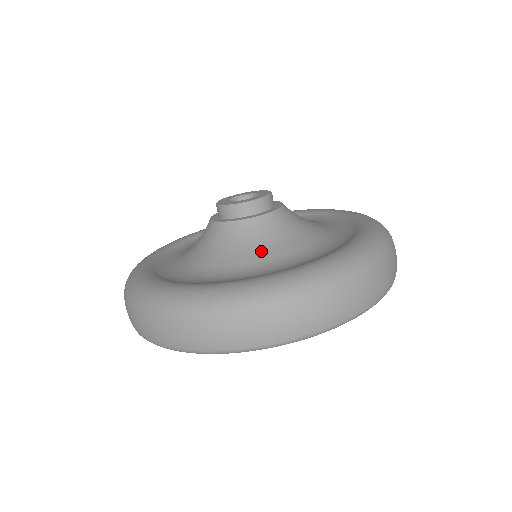
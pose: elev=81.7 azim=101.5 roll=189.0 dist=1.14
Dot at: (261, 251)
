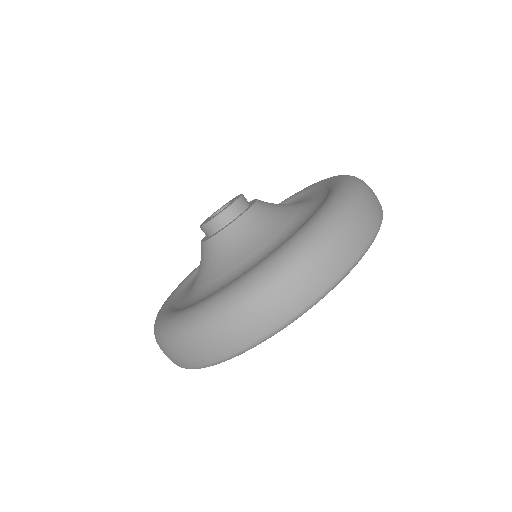
Dot at: (273, 227)
